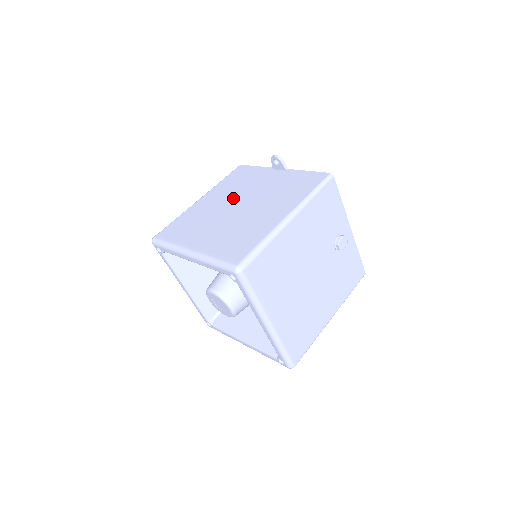
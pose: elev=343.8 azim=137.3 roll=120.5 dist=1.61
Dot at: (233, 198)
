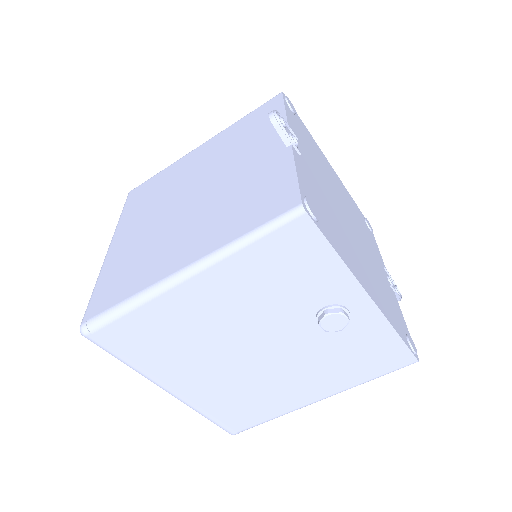
Dot at: (206, 171)
